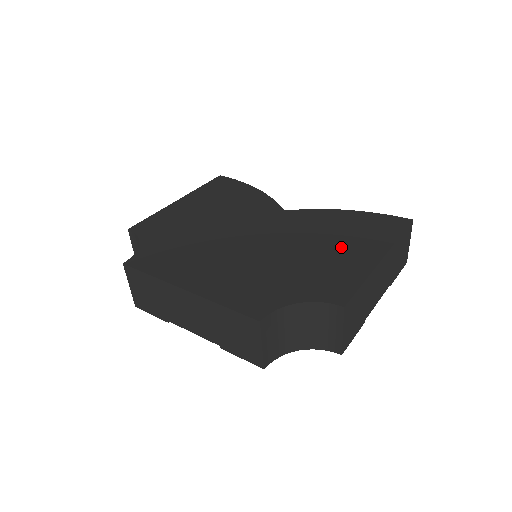
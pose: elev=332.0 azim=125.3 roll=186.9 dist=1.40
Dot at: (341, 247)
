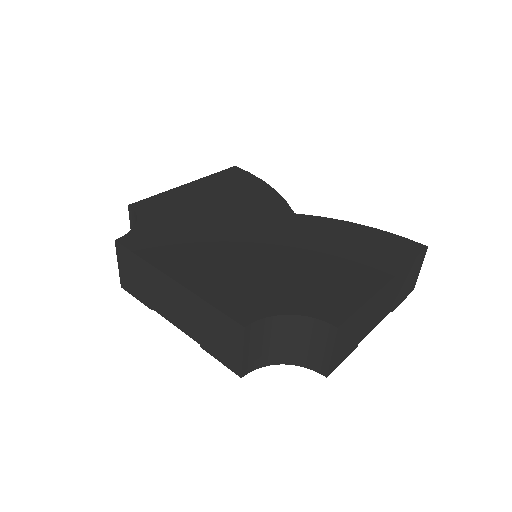
Dot at: (346, 262)
